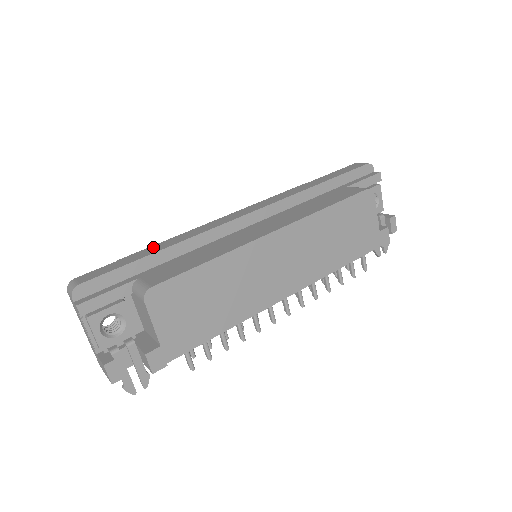
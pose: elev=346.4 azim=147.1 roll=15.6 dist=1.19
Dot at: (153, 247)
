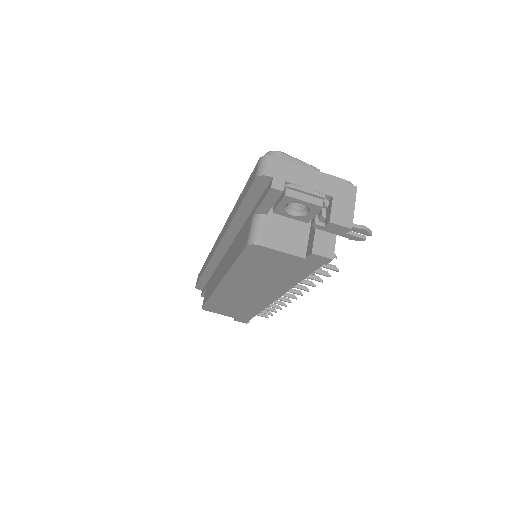
Dot at: (205, 263)
